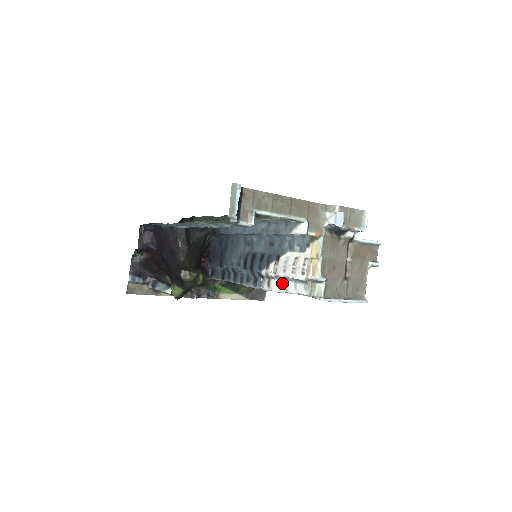
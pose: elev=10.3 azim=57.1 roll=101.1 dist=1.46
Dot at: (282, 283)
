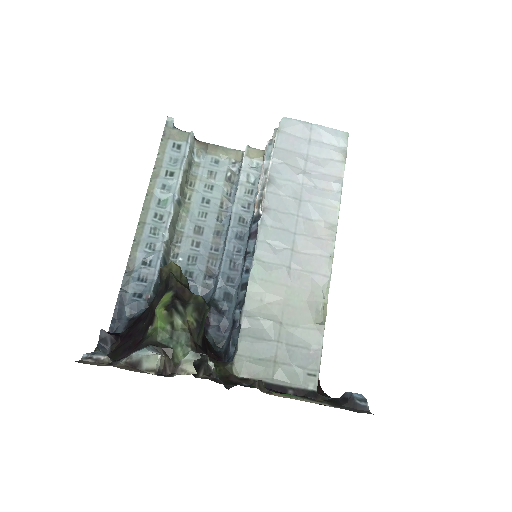
Dot at: (266, 177)
